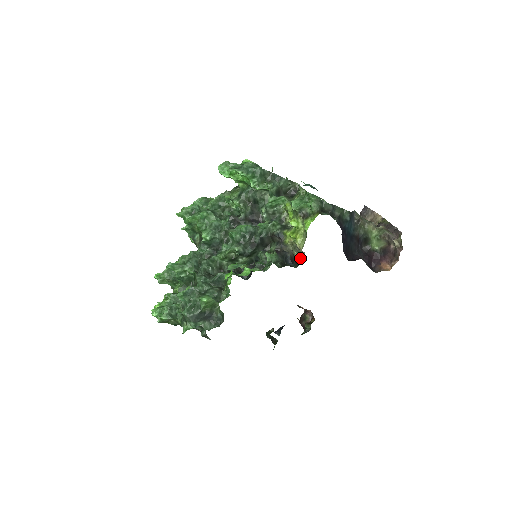
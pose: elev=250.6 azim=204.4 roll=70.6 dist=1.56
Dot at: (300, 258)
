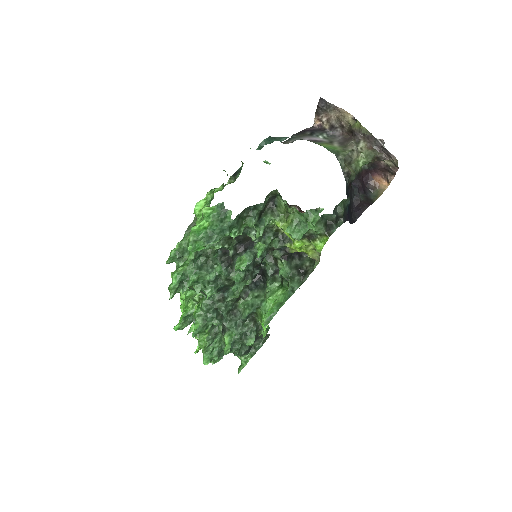
Dot at: occluded
